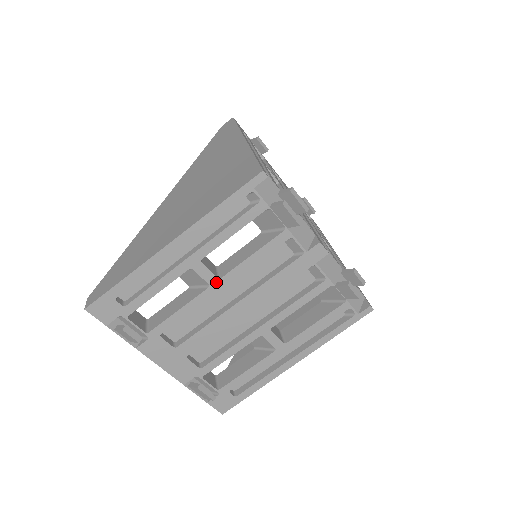
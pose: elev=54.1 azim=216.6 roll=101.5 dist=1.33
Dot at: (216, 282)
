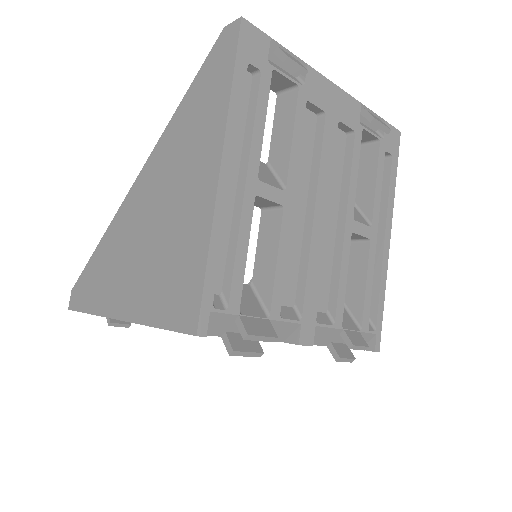
Dot at: occluded
